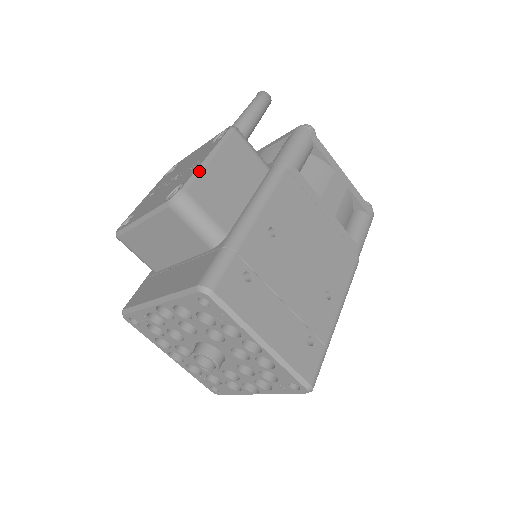
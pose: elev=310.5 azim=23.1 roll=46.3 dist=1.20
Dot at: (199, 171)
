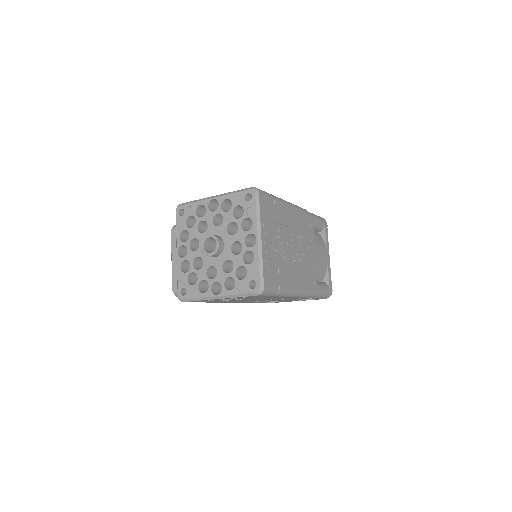
Dot at: occluded
